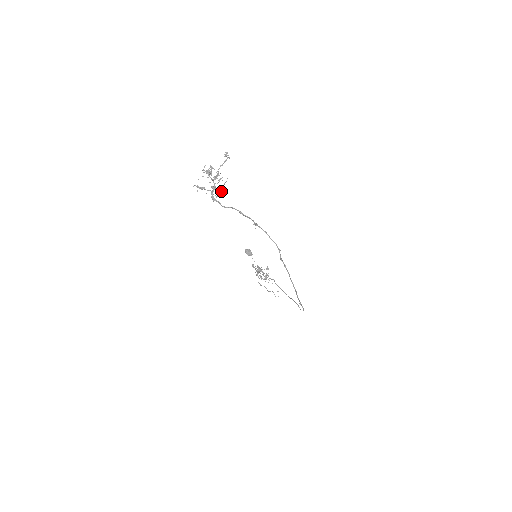
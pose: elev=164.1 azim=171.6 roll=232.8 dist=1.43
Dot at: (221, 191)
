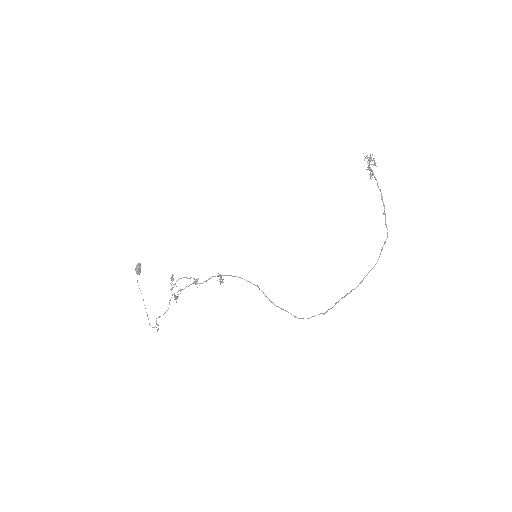
Dot at: (371, 175)
